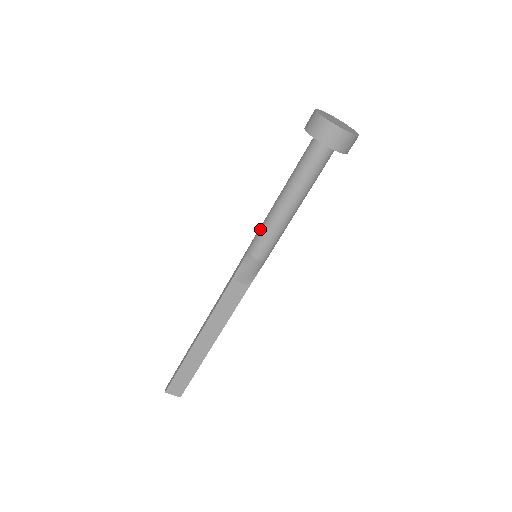
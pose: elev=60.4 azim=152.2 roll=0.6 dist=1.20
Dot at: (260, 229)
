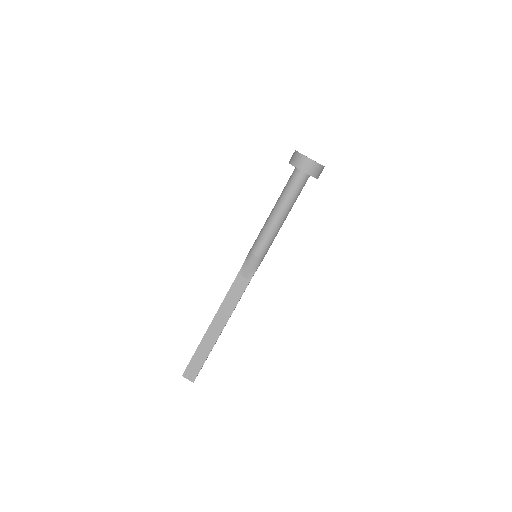
Dot at: (259, 234)
